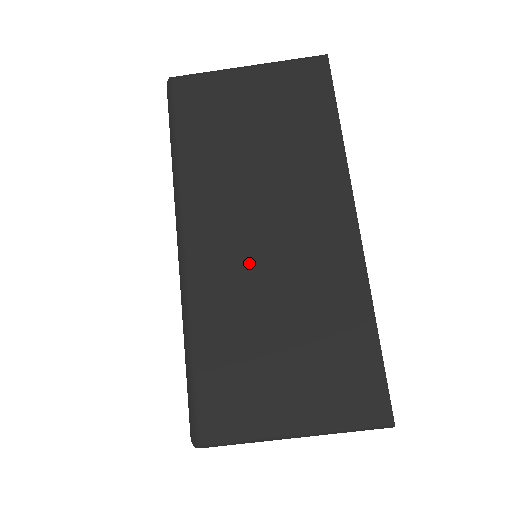
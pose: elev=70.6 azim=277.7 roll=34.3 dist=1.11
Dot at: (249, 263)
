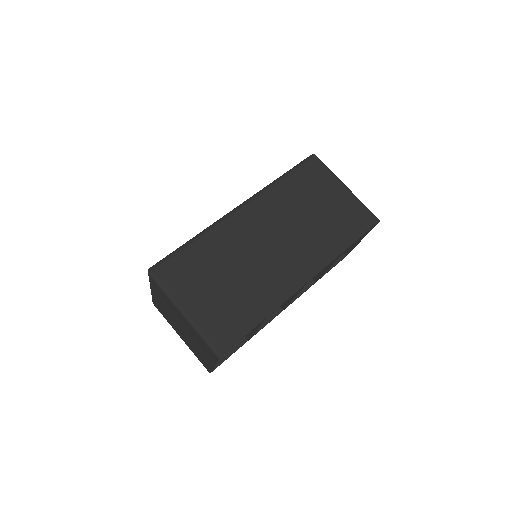
Dot at: (251, 244)
